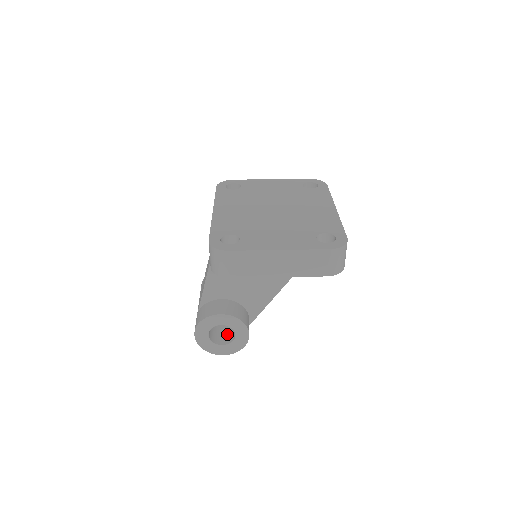
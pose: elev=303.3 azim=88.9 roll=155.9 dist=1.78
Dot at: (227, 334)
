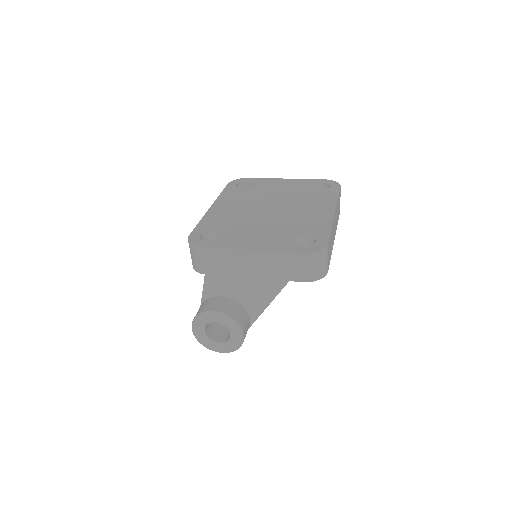
Dot at: (227, 332)
